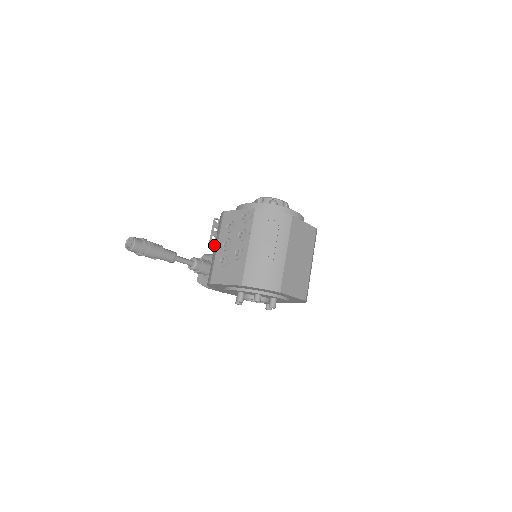
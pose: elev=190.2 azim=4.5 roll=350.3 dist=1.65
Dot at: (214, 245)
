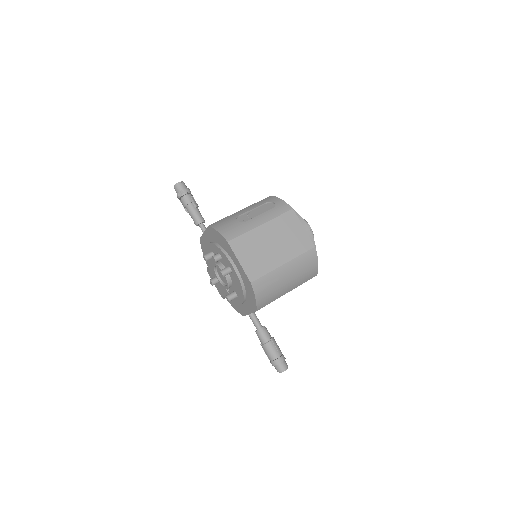
Dot at: occluded
